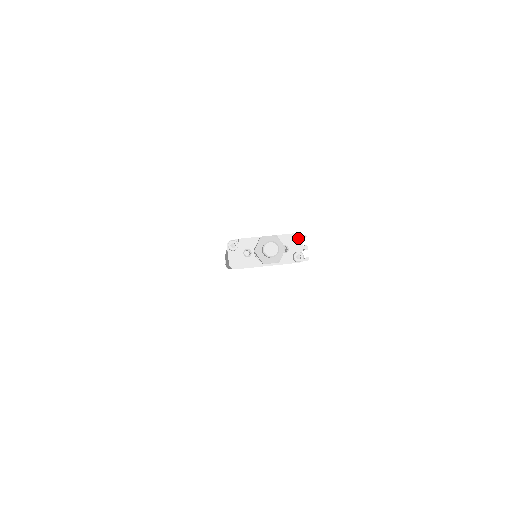
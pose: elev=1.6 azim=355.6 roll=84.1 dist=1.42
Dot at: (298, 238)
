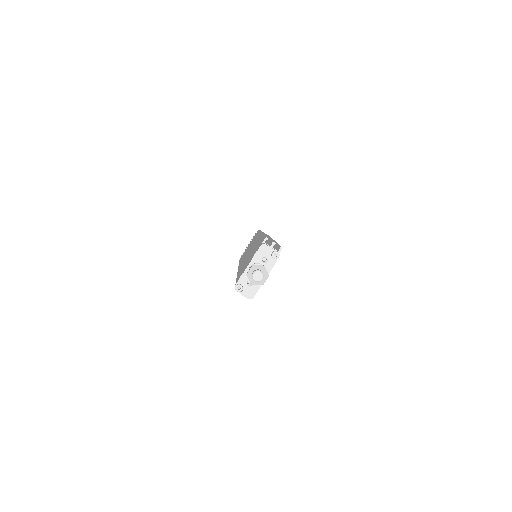
Dot at: (264, 247)
